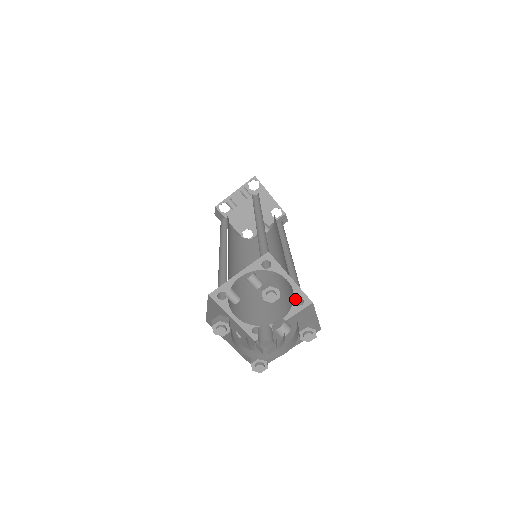
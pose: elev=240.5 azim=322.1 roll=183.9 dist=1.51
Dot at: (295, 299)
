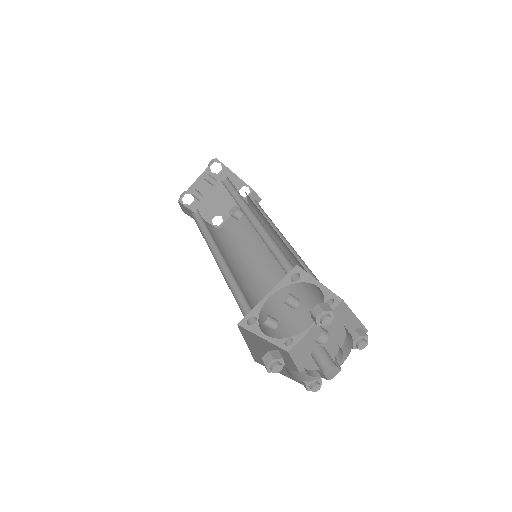
Dot at: (325, 301)
